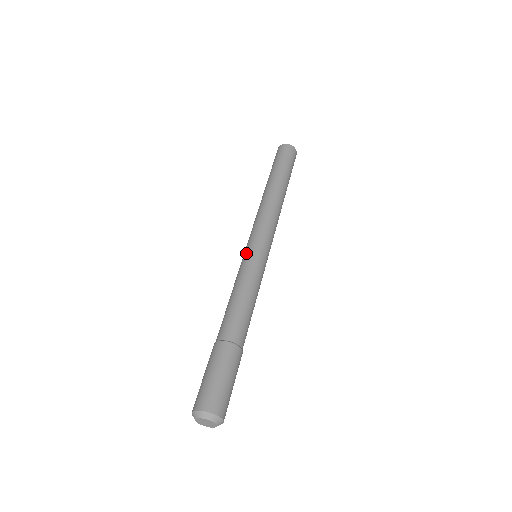
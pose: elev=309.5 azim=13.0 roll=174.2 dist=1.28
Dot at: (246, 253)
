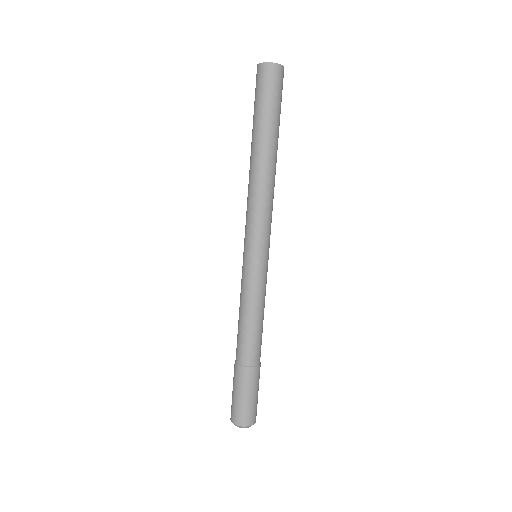
Dot at: (247, 263)
